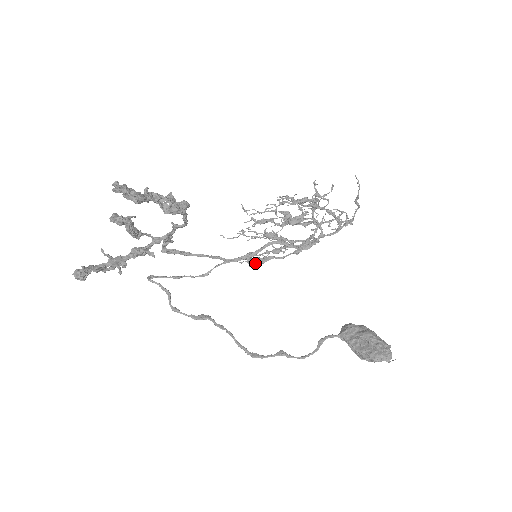
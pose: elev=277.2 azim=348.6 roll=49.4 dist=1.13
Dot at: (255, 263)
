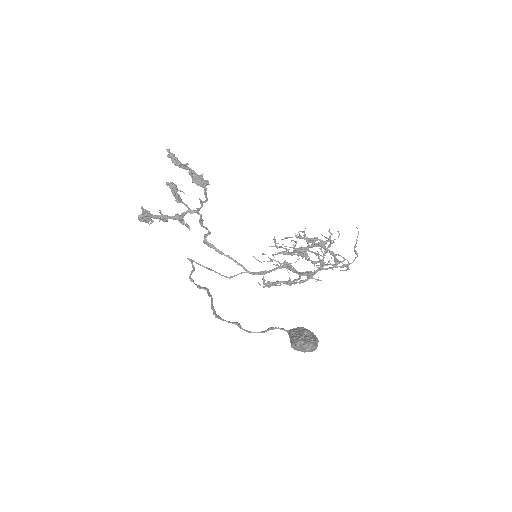
Dot at: (268, 283)
